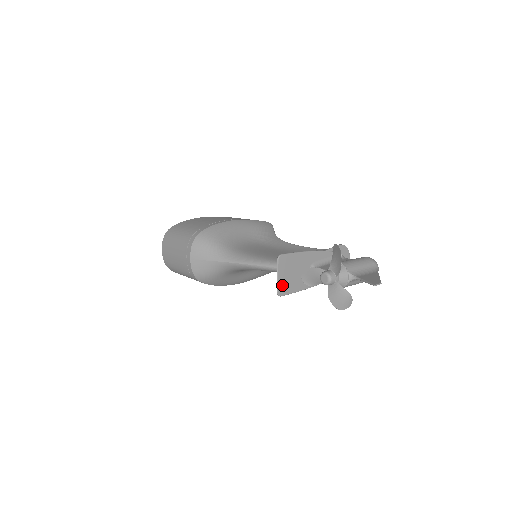
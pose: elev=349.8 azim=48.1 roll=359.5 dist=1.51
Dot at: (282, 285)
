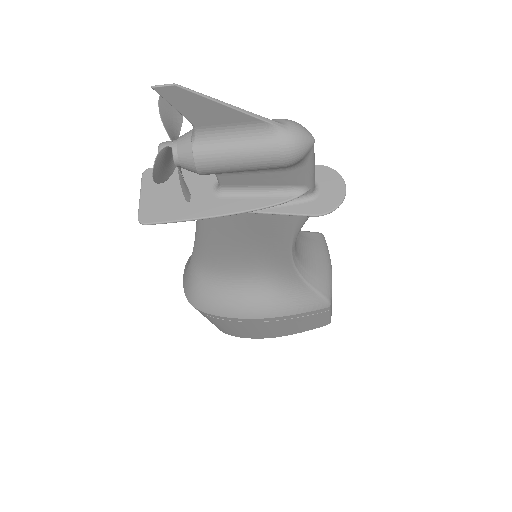
Dot at: (148, 208)
